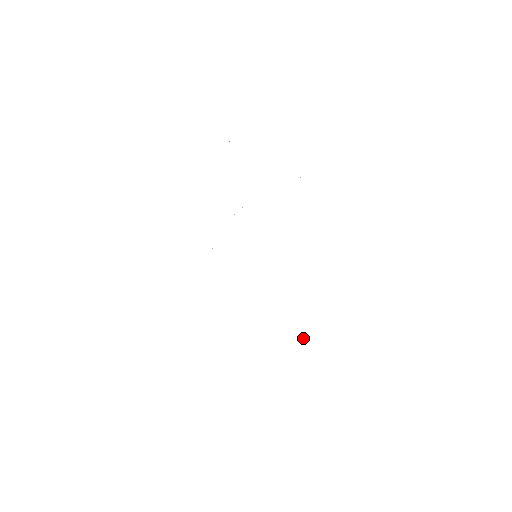
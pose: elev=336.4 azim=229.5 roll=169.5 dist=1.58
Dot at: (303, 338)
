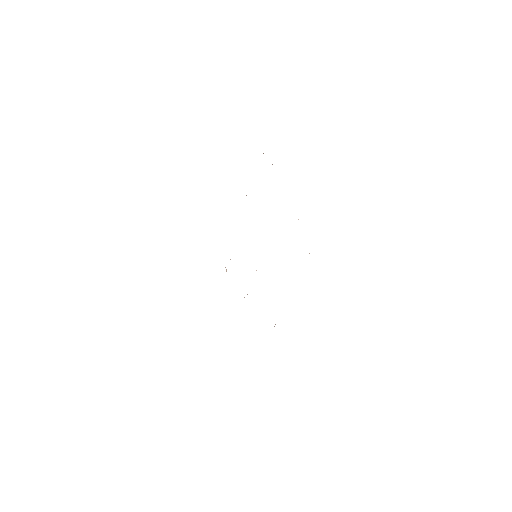
Dot at: occluded
